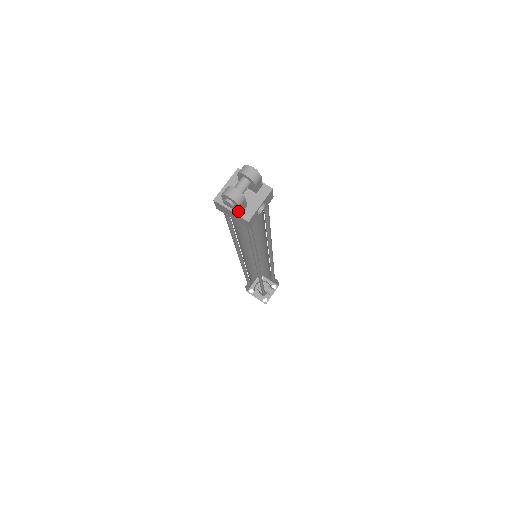
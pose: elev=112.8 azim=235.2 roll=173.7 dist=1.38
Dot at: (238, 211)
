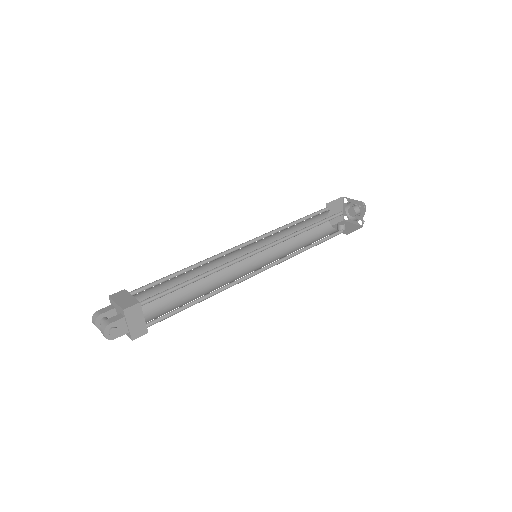
Dot at: occluded
